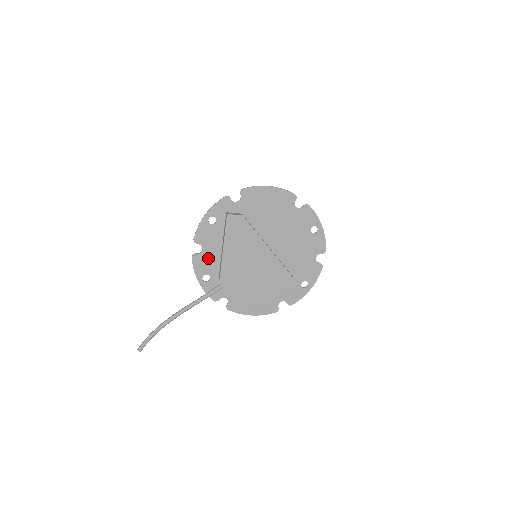
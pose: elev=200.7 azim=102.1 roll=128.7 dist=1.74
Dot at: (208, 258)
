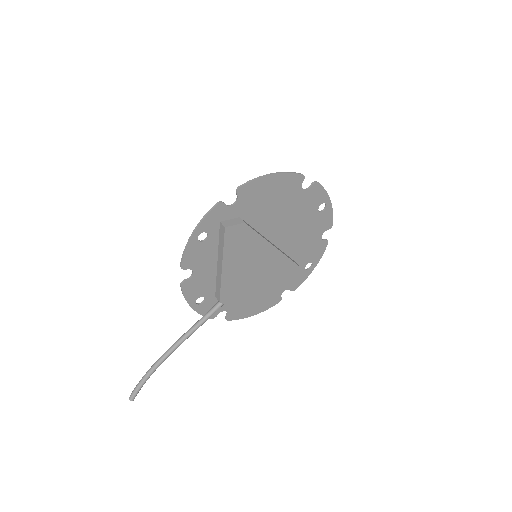
Dot at: (201, 279)
